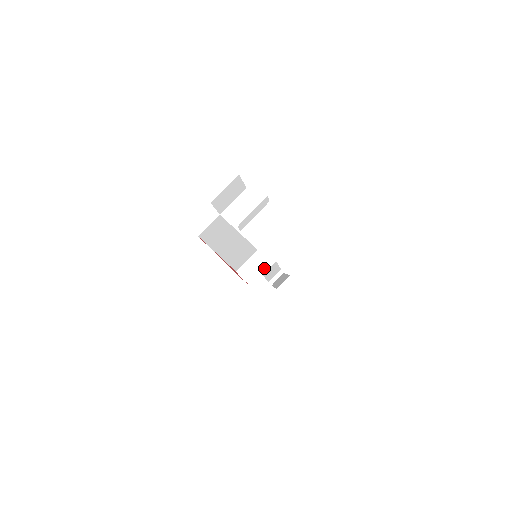
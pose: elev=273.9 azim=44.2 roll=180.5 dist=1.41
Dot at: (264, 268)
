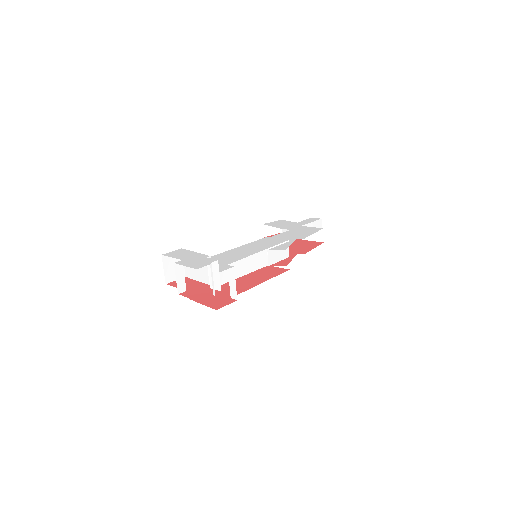
Dot at: occluded
